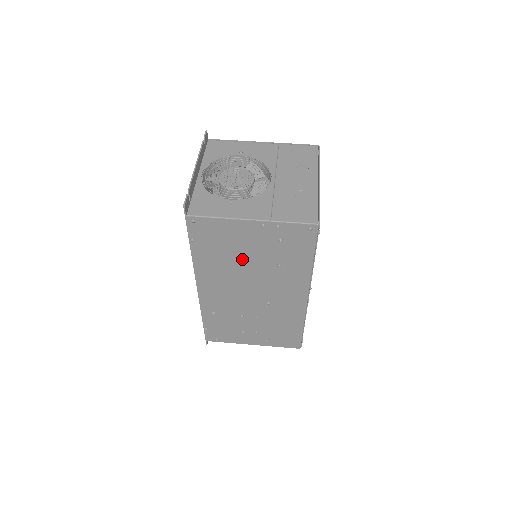
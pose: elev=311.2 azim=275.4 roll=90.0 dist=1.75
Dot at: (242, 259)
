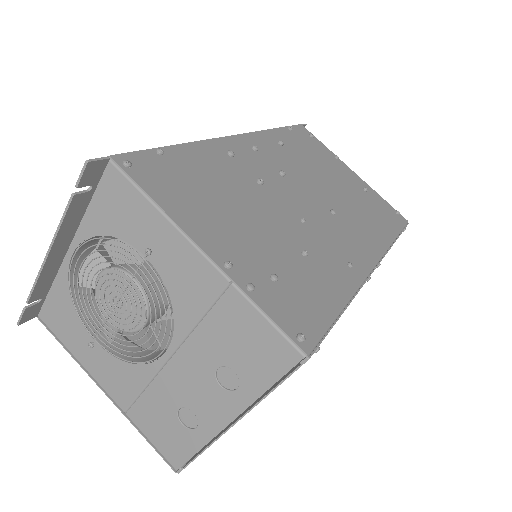
Dot at: occluded
